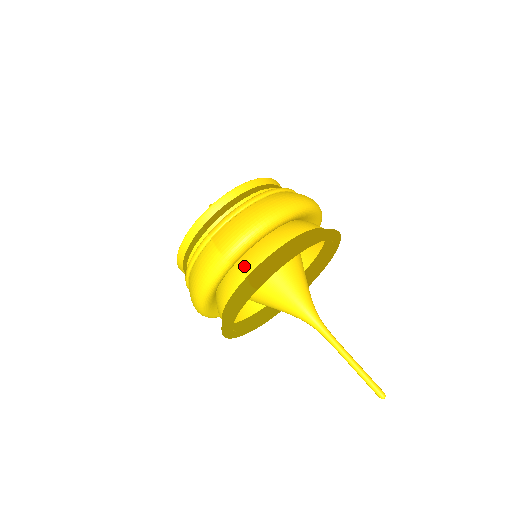
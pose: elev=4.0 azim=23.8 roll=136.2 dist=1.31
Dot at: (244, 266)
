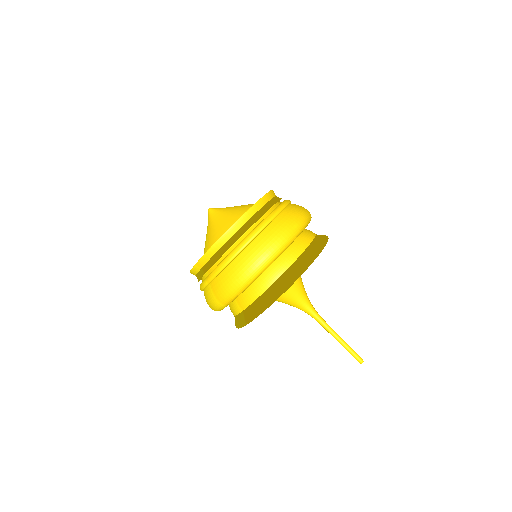
Dot at: (239, 302)
